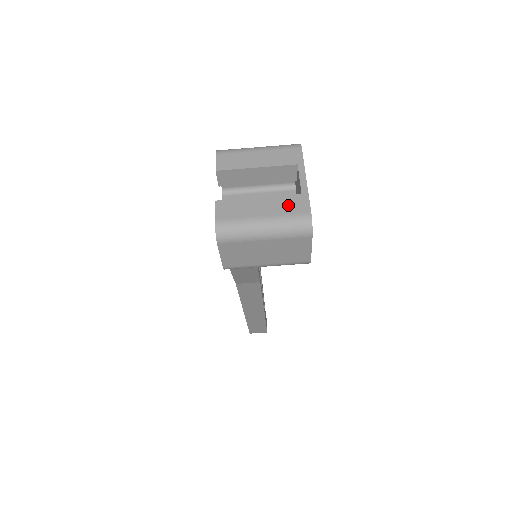
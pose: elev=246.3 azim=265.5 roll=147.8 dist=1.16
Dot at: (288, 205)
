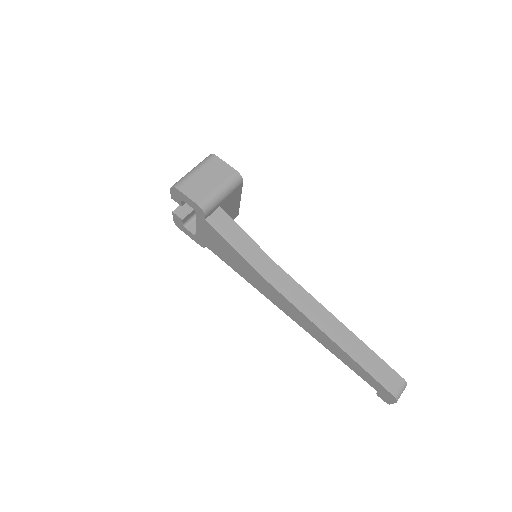
Dot at: occluded
